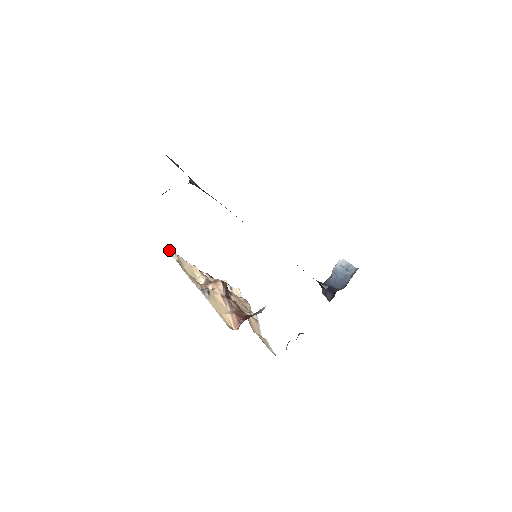
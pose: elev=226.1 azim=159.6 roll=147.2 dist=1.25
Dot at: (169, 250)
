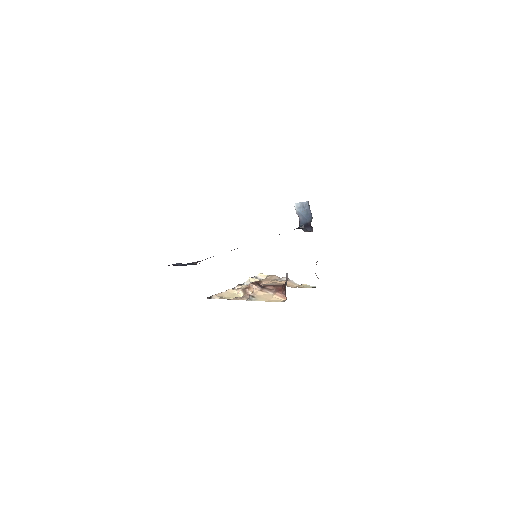
Dot at: occluded
